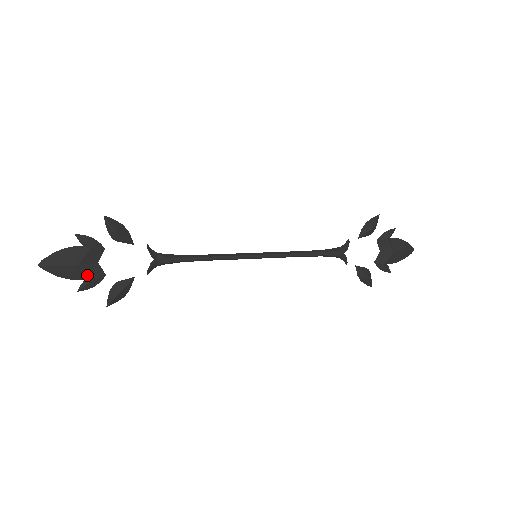
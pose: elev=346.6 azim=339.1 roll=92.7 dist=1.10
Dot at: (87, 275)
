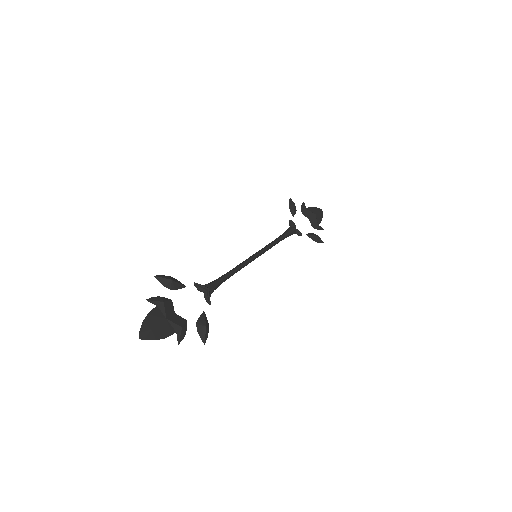
Dot at: (176, 325)
